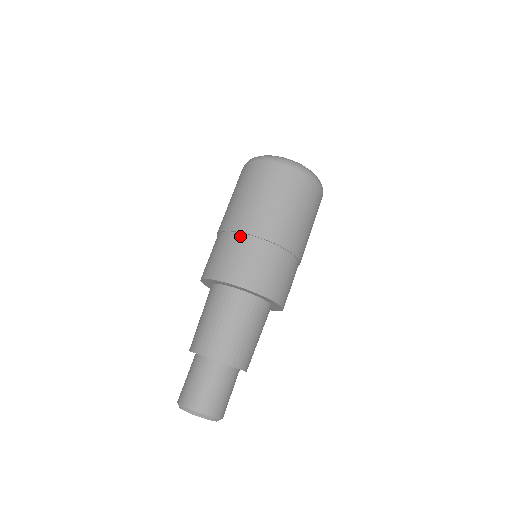
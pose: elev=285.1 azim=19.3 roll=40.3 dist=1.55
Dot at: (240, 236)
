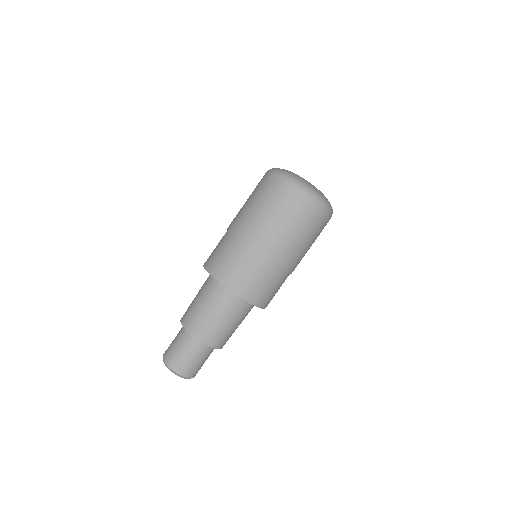
Dot at: (228, 234)
